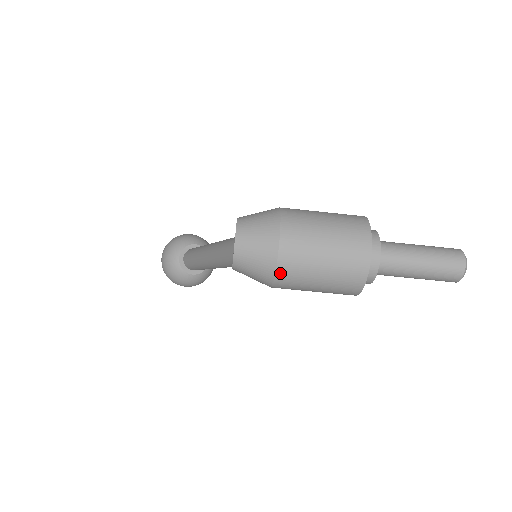
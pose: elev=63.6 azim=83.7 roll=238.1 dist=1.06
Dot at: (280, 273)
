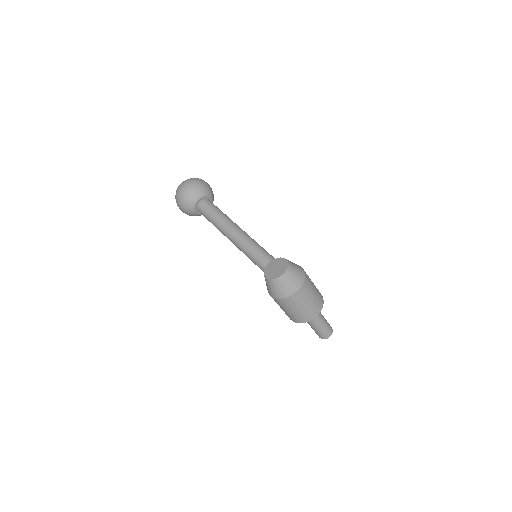
Dot at: (285, 299)
